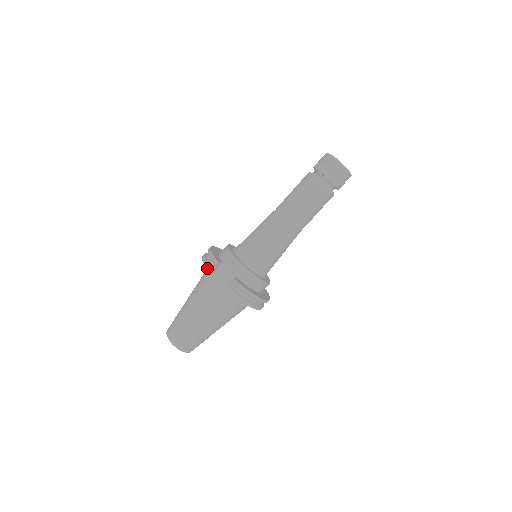
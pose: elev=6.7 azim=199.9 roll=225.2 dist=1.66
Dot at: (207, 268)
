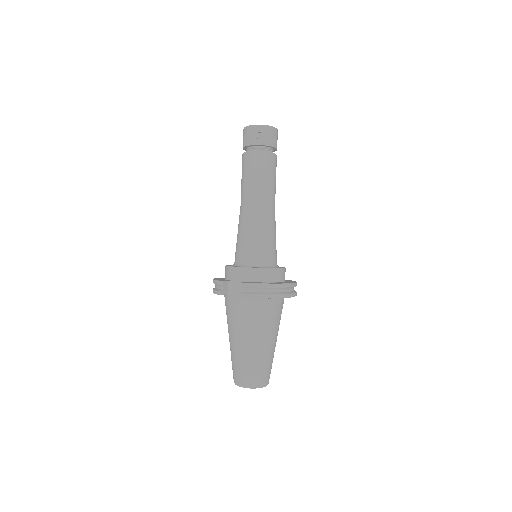
Dot at: (218, 294)
